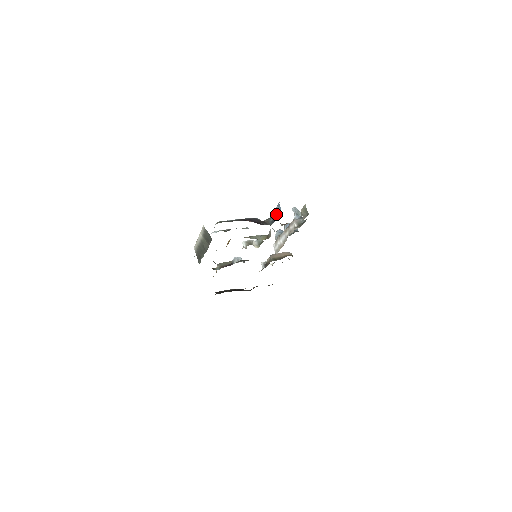
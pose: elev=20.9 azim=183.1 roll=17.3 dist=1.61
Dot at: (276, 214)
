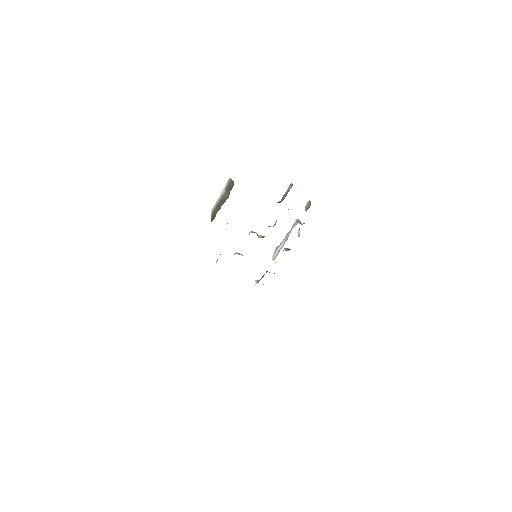
Dot at: (287, 193)
